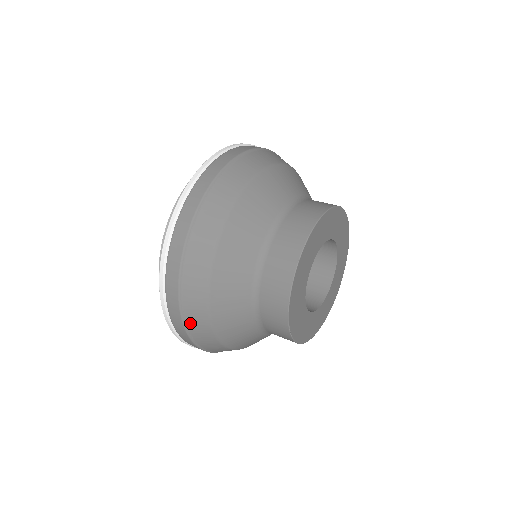
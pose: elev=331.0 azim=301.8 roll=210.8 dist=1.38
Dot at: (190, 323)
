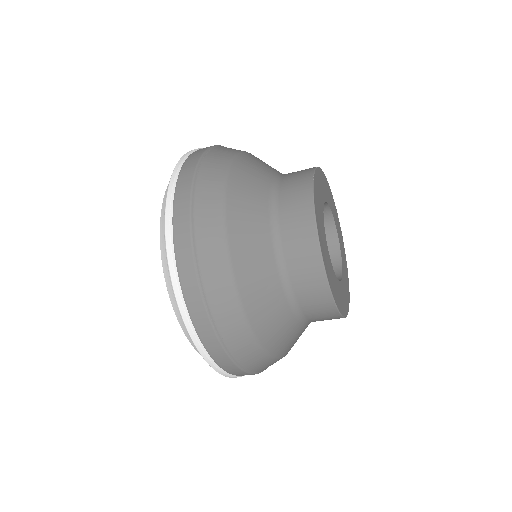
Dot at: (215, 151)
